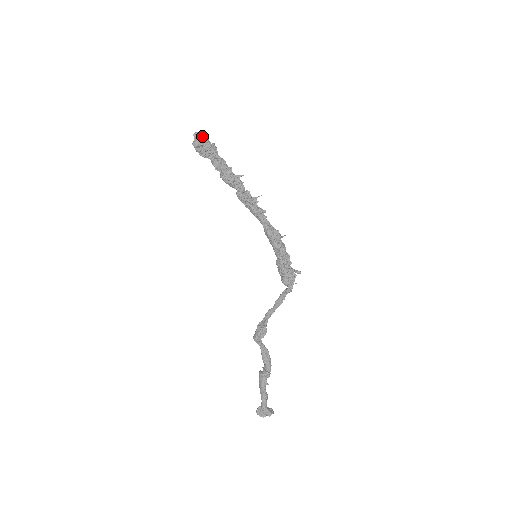
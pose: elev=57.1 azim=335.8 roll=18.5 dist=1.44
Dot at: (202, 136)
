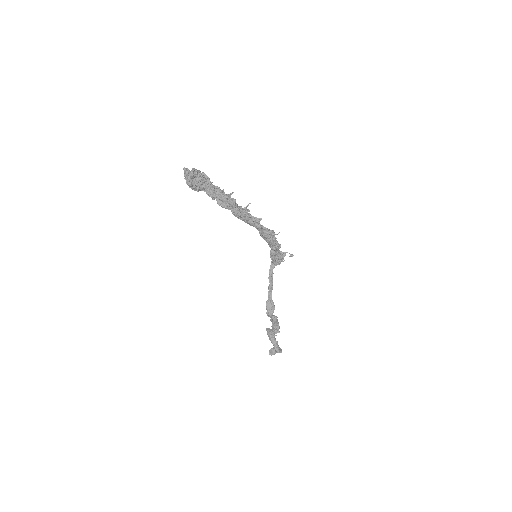
Dot at: (197, 173)
